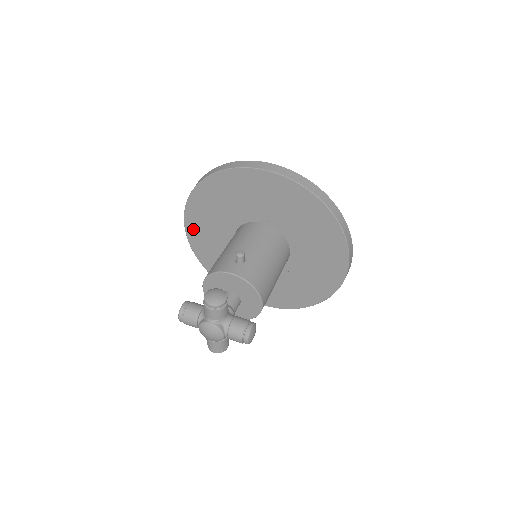
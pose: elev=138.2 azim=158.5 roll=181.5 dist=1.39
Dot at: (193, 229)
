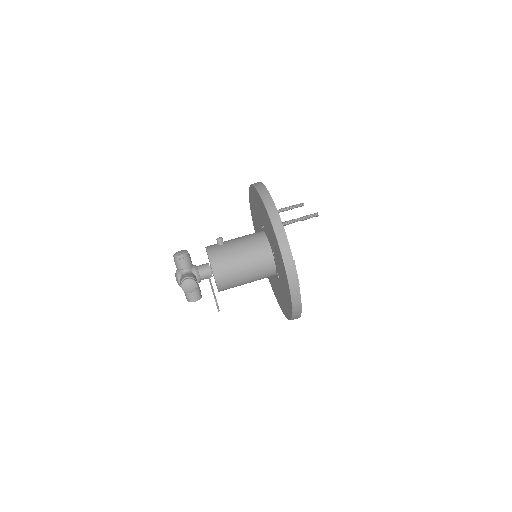
Dot at: occluded
